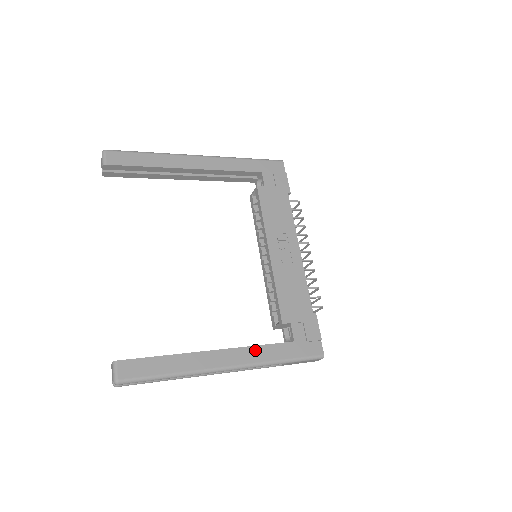
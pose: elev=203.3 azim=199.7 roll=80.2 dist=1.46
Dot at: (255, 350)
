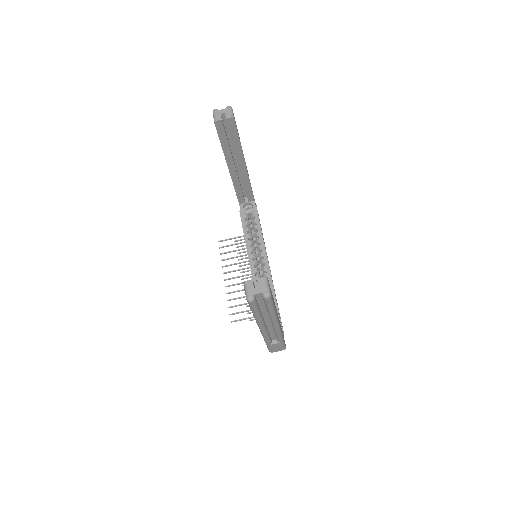
Dot at: occluded
